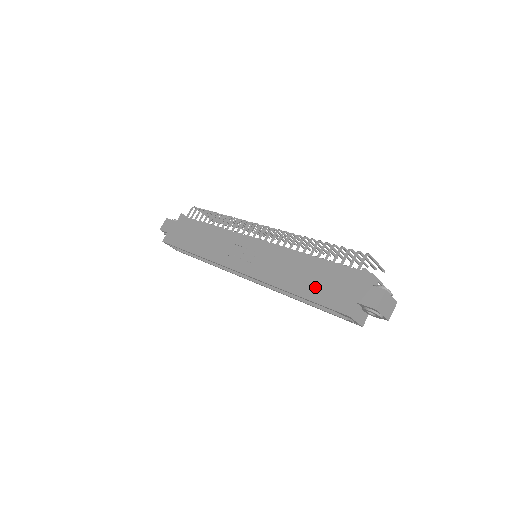
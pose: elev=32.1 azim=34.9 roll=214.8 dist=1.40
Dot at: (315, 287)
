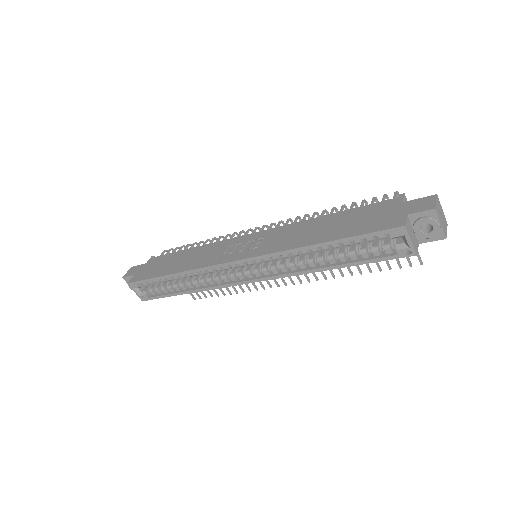
Dot at: (348, 227)
